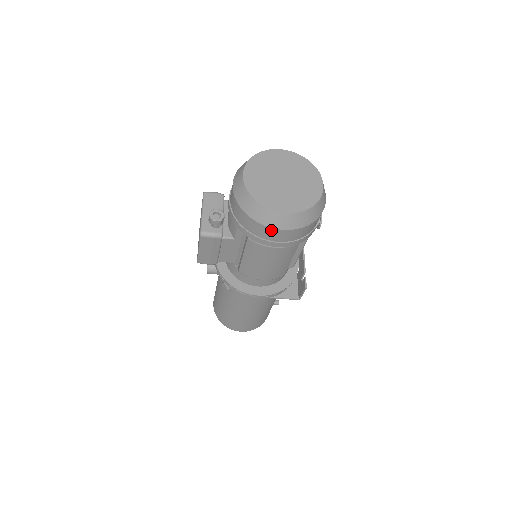
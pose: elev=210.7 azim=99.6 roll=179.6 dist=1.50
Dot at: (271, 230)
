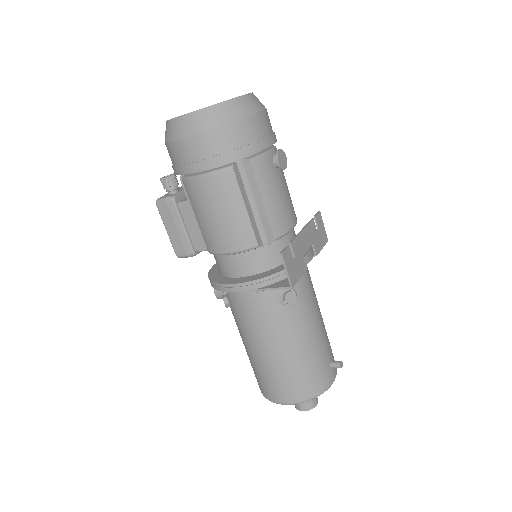
Dot at: (180, 144)
